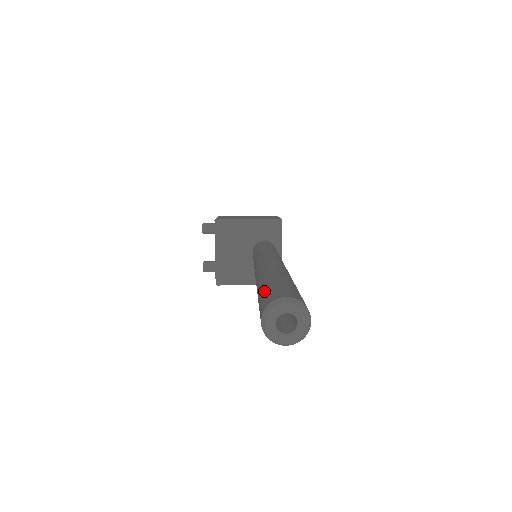
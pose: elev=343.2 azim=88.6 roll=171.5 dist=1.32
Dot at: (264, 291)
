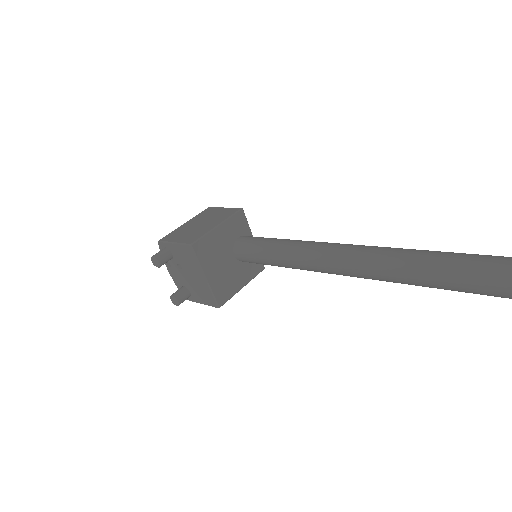
Dot at: (477, 272)
